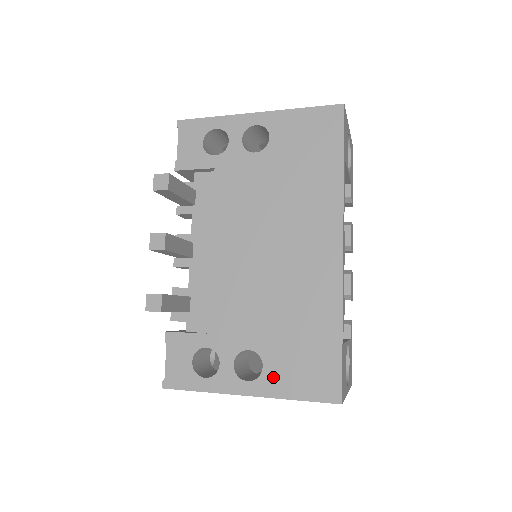
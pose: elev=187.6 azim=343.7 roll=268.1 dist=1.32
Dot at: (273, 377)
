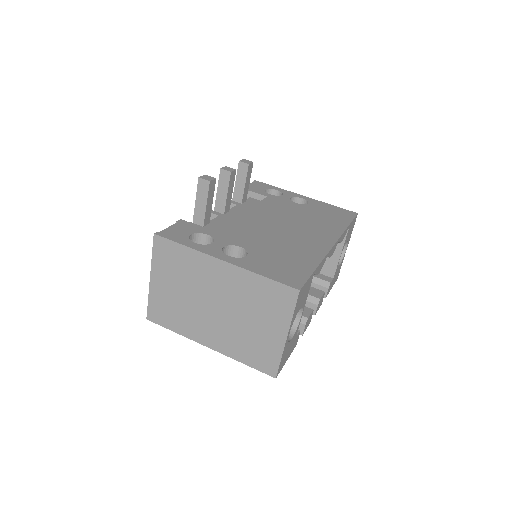
Dot at: (251, 262)
